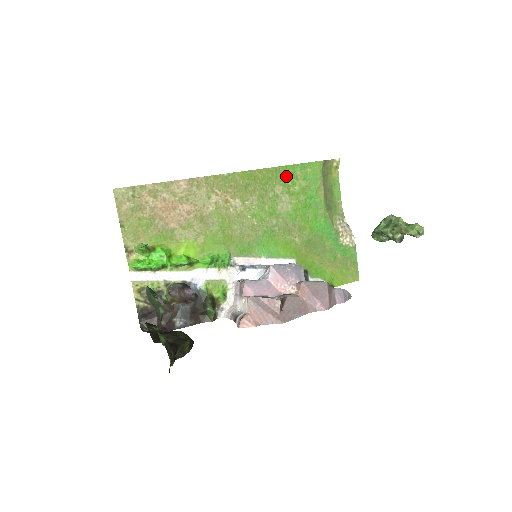
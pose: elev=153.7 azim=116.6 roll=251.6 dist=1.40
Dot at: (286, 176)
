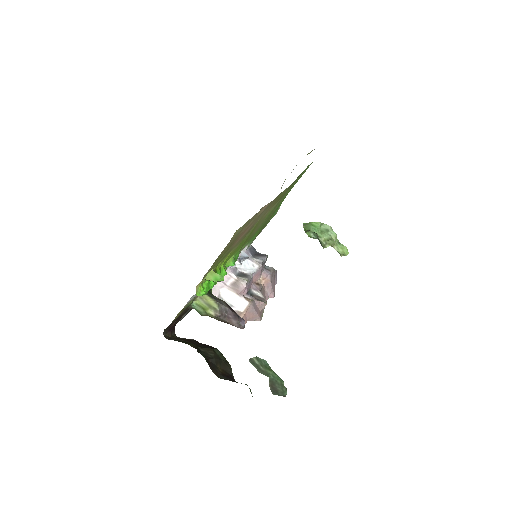
Dot at: occluded
